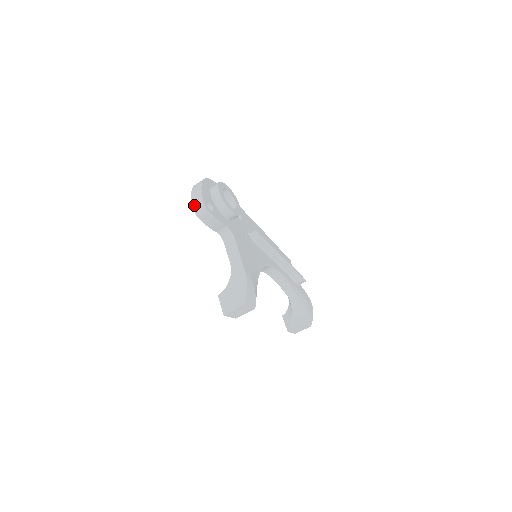
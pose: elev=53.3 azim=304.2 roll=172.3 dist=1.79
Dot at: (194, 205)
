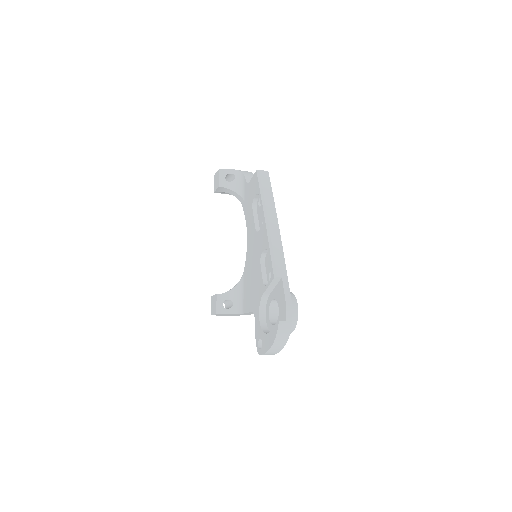
Dot at: occluded
